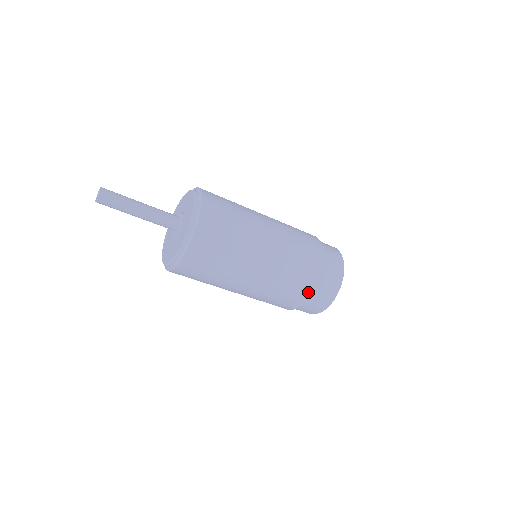
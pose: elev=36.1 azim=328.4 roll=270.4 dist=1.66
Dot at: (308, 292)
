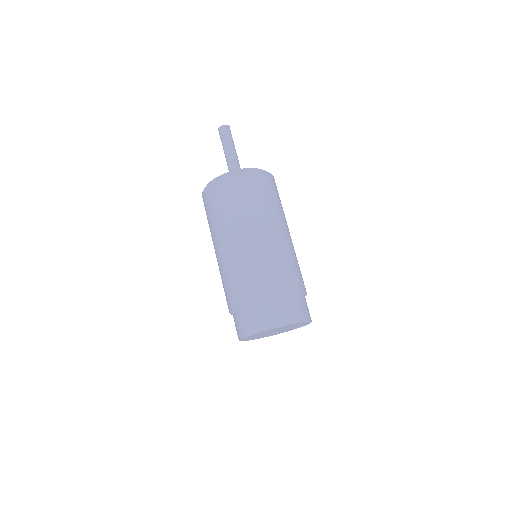
Dot at: (270, 291)
